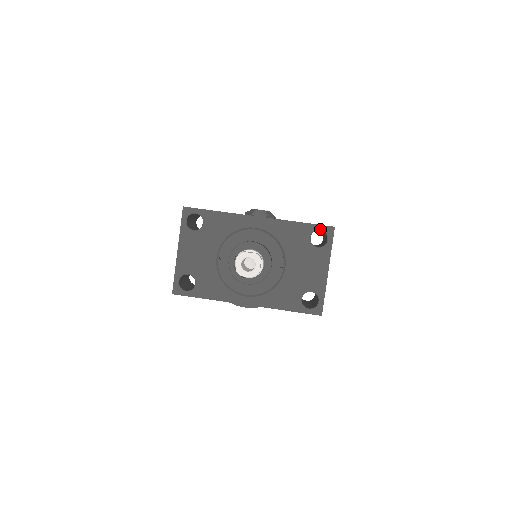
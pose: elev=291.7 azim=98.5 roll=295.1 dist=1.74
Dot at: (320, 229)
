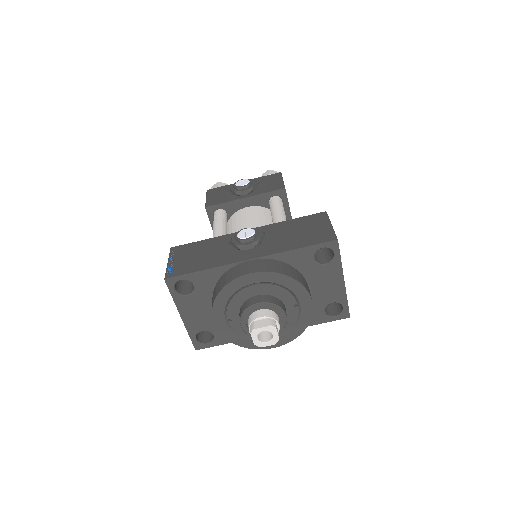
Dot at: (322, 247)
